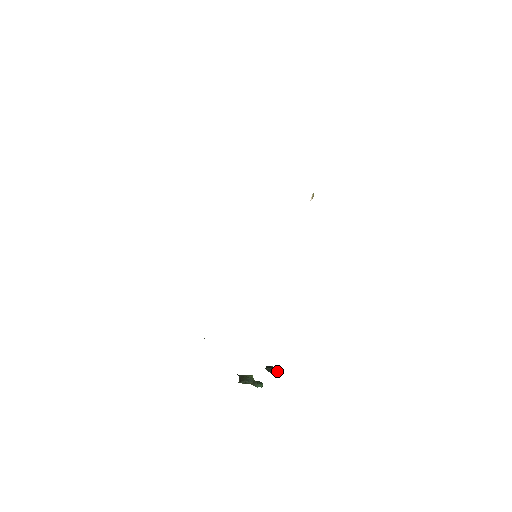
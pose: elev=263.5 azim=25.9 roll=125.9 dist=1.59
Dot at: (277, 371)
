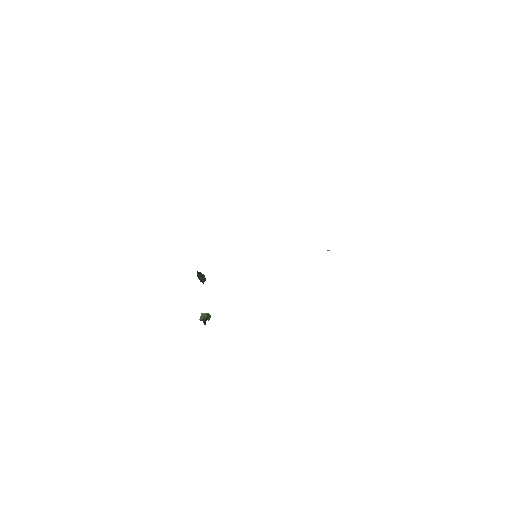
Dot at: (205, 279)
